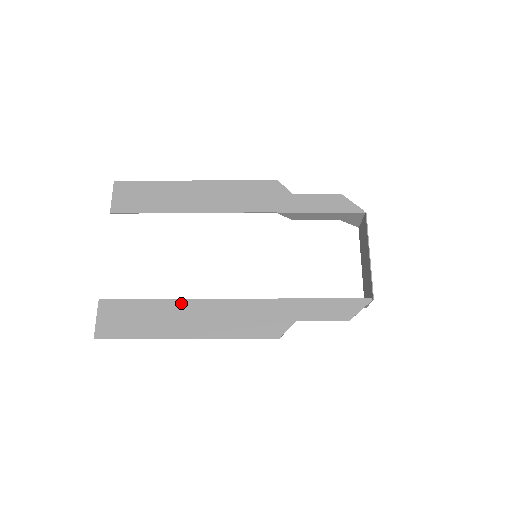
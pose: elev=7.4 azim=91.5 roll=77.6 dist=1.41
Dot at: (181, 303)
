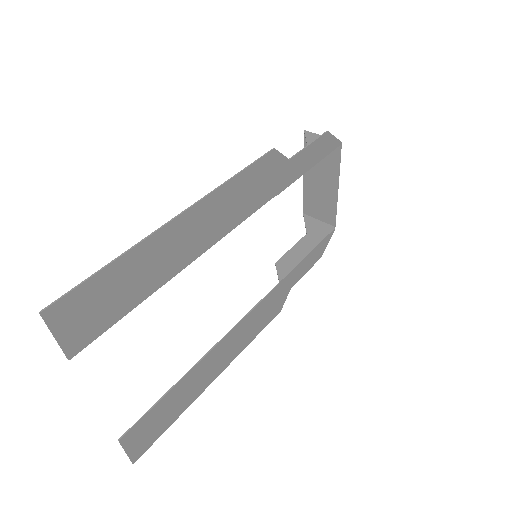
Dot at: (205, 360)
